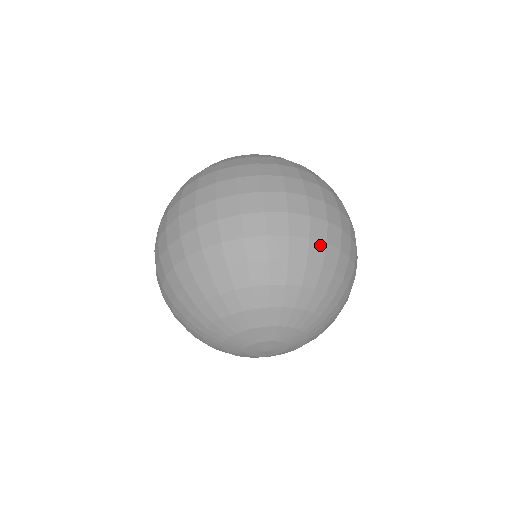
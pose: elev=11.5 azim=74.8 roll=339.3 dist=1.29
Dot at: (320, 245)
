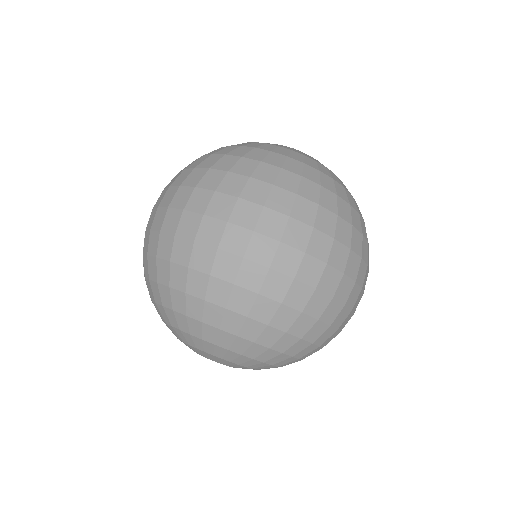
Dot at: occluded
